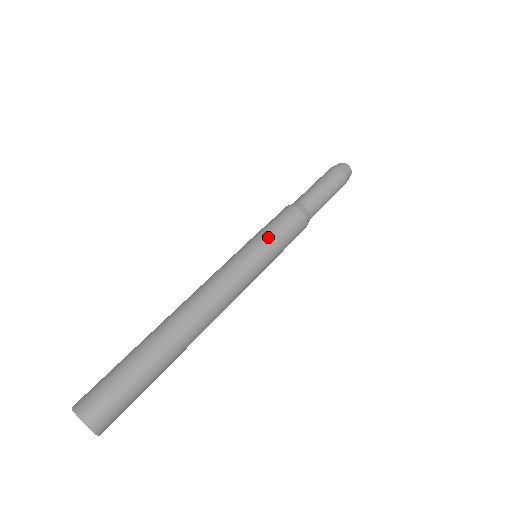
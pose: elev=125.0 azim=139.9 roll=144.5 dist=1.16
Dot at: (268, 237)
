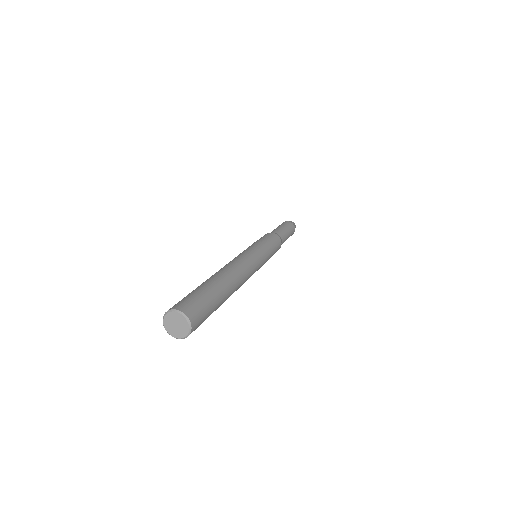
Dot at: (263, 242)
